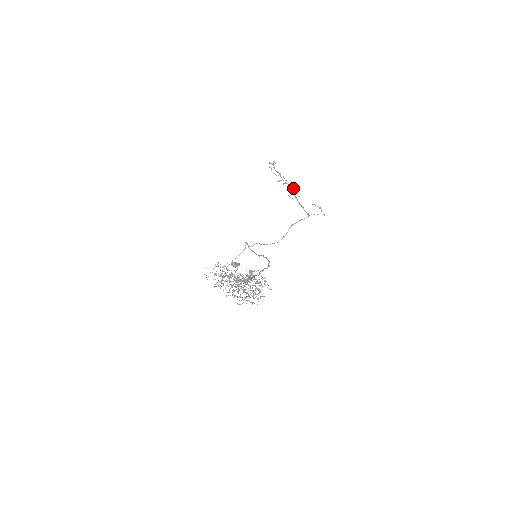
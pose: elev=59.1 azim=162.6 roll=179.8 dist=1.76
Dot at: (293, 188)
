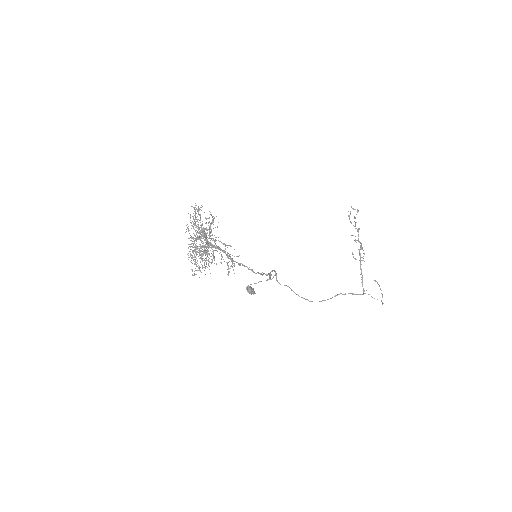
Dot at: (361, 247)
